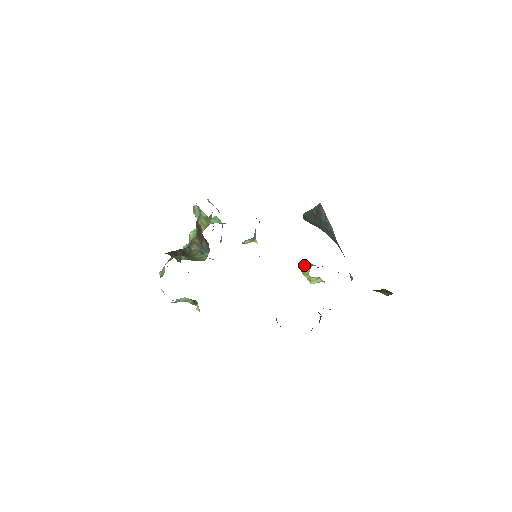
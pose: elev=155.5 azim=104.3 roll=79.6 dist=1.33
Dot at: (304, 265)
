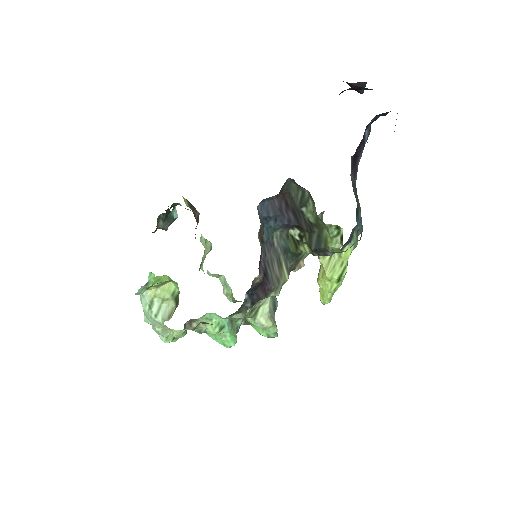
Dot at: occluded
